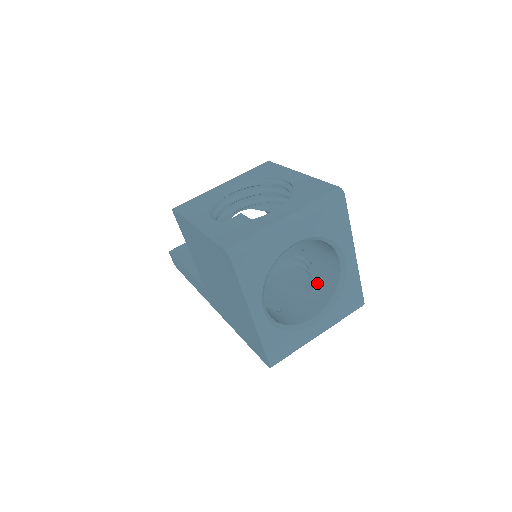
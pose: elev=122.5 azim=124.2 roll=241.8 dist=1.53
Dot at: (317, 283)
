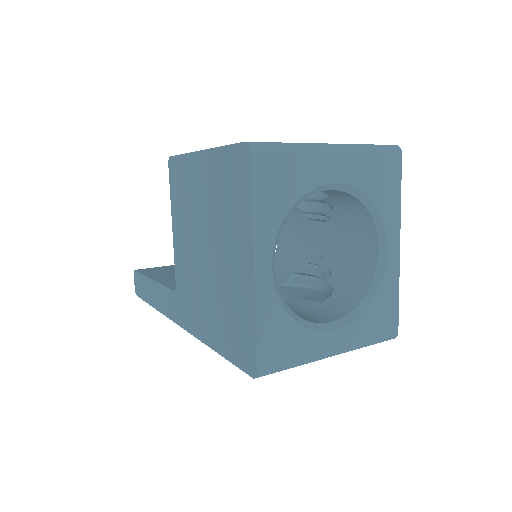
Dot at: (337, 291)
